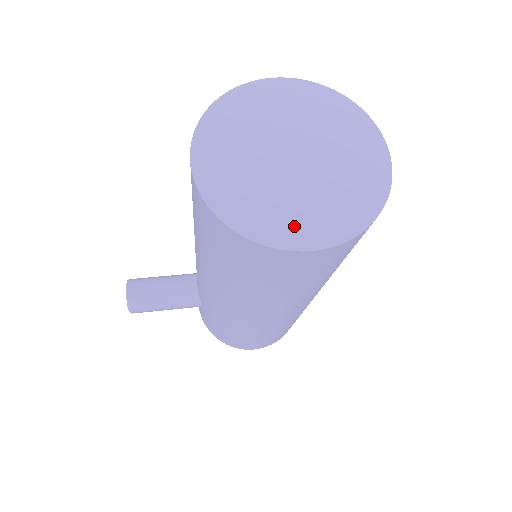
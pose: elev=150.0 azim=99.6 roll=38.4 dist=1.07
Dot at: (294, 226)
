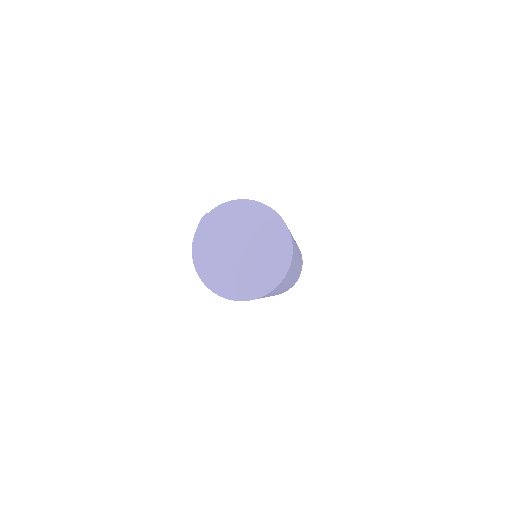
Dot at: (216, 279)
